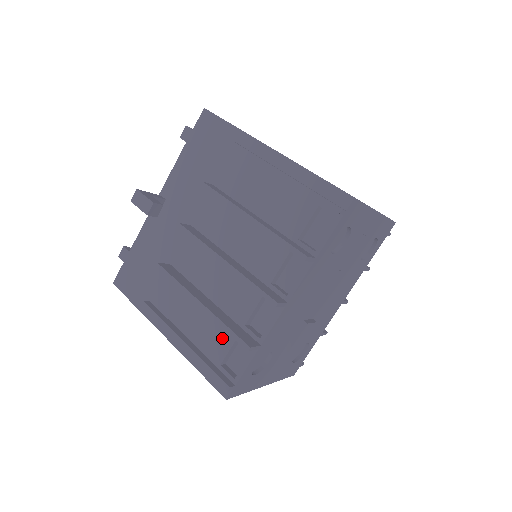
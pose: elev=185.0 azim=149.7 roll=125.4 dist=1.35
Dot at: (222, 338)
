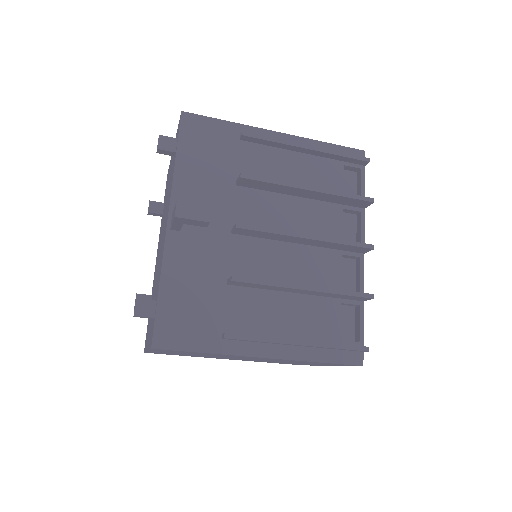
Dot at: (328, 315)
